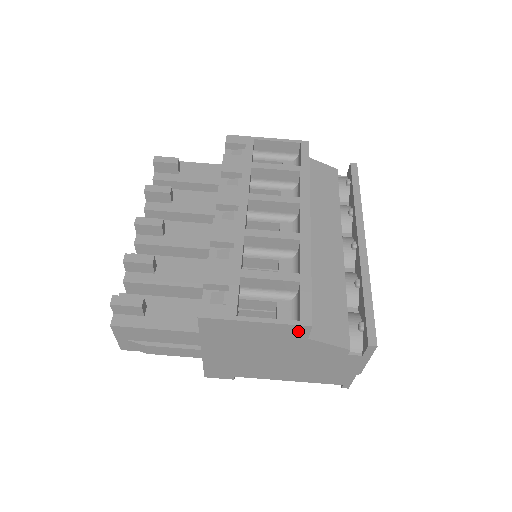
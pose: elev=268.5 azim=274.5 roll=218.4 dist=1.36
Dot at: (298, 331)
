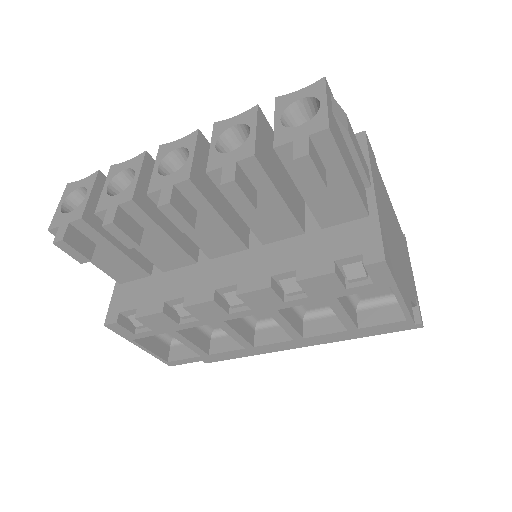
Dot at: (166, 353)
